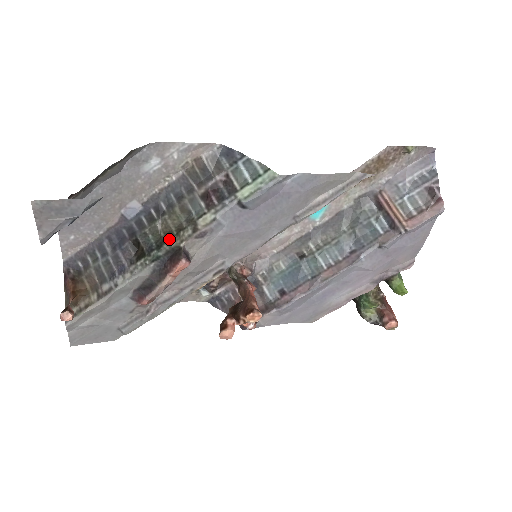
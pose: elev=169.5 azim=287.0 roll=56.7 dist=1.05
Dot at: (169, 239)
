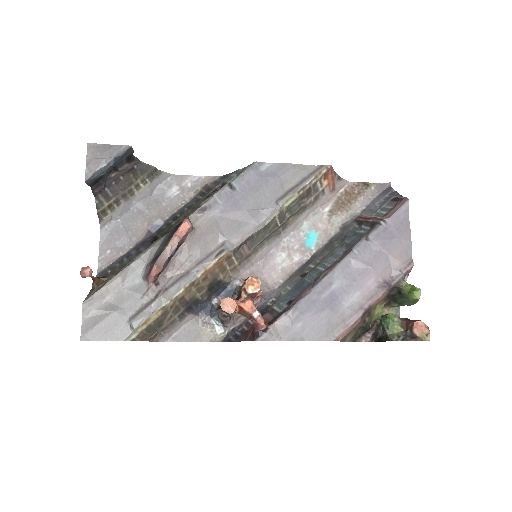
Dot at: (179, 222)
